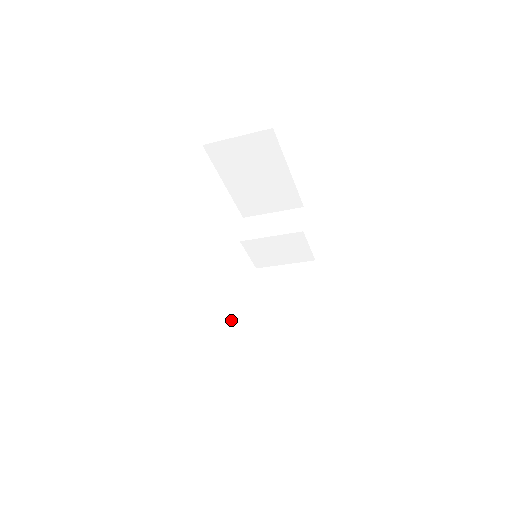
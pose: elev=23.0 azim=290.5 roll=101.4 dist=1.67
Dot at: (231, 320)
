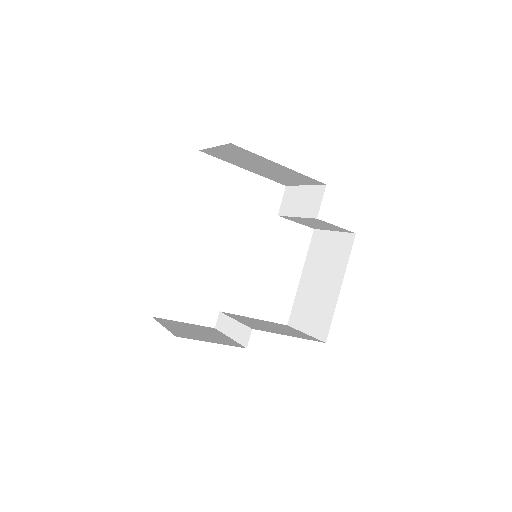
Dot at: (227, 318)
